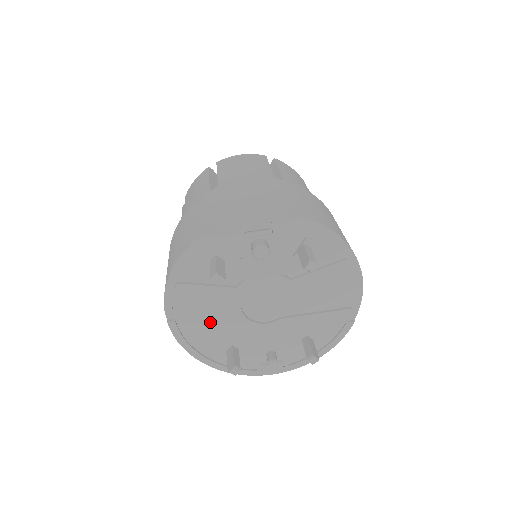
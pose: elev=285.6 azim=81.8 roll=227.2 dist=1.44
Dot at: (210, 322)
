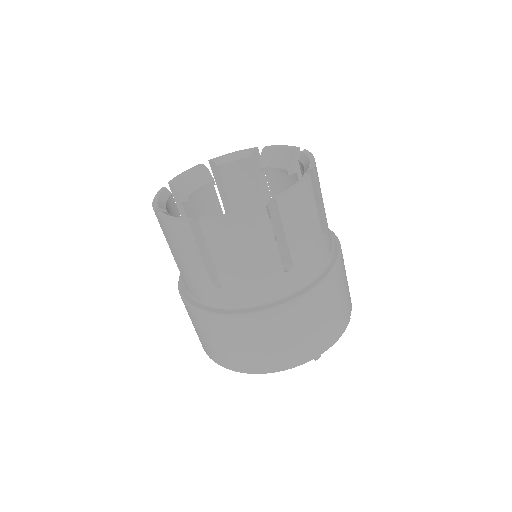
Dot at: occluded
